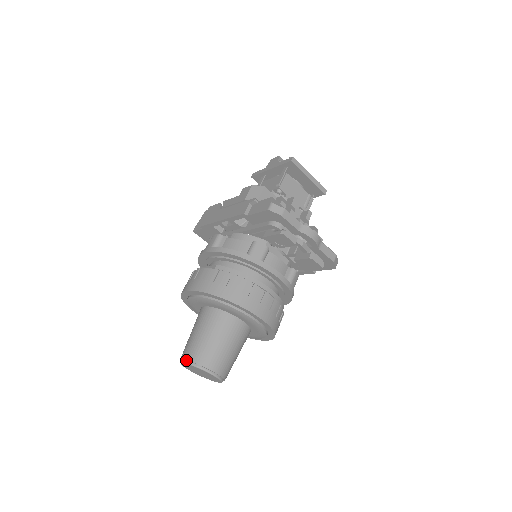
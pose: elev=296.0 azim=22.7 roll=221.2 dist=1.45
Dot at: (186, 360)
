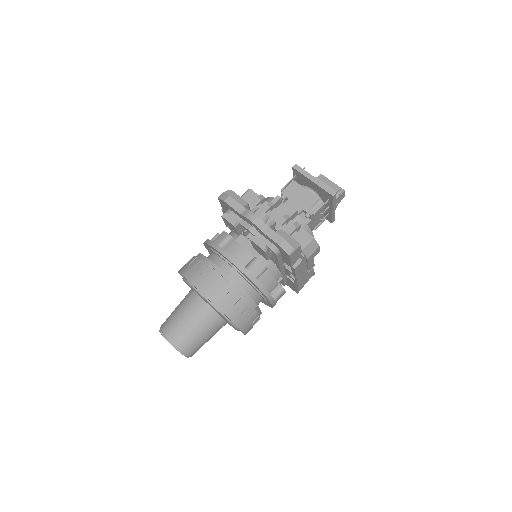
Dot at: occluded
